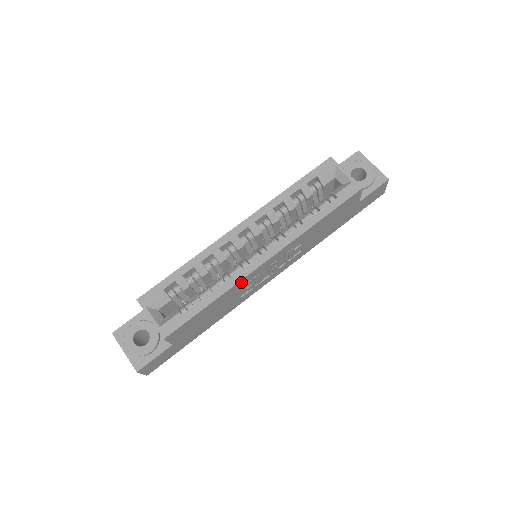
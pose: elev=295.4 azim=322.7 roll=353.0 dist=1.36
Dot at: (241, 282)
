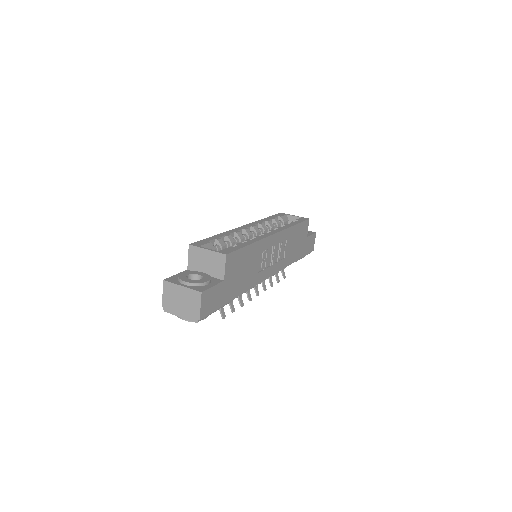
Dot at: (263, 242)
